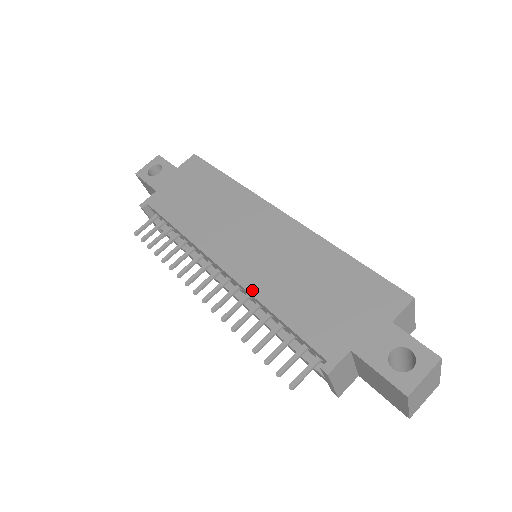
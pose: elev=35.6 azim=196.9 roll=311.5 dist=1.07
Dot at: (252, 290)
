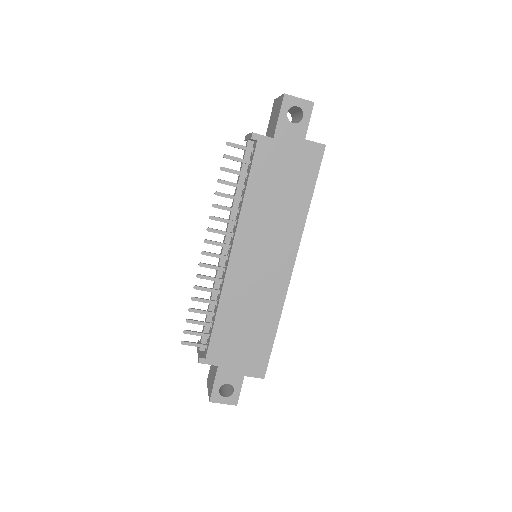
Dot at: (225, 290)
